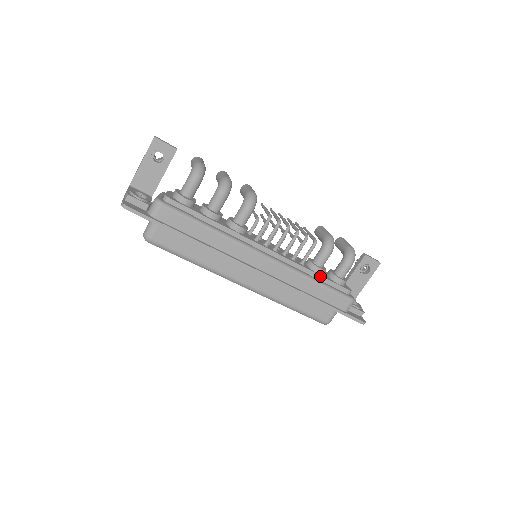
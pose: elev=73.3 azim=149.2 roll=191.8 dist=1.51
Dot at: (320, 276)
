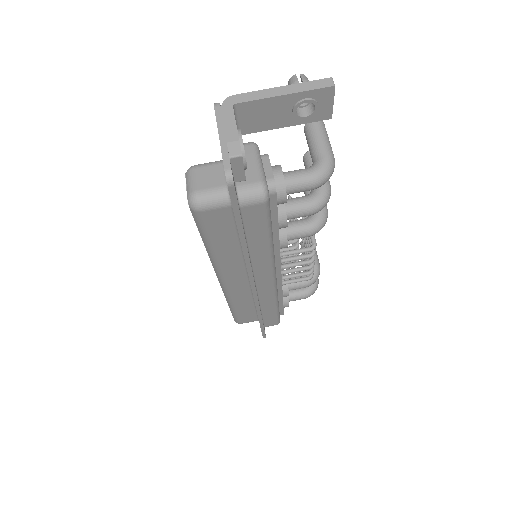
Dot at: (282, 301)
